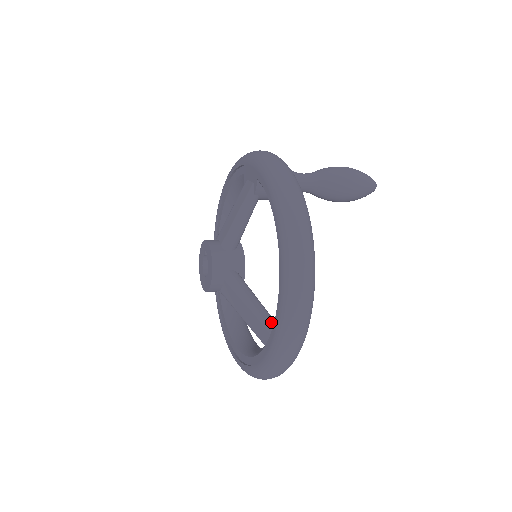
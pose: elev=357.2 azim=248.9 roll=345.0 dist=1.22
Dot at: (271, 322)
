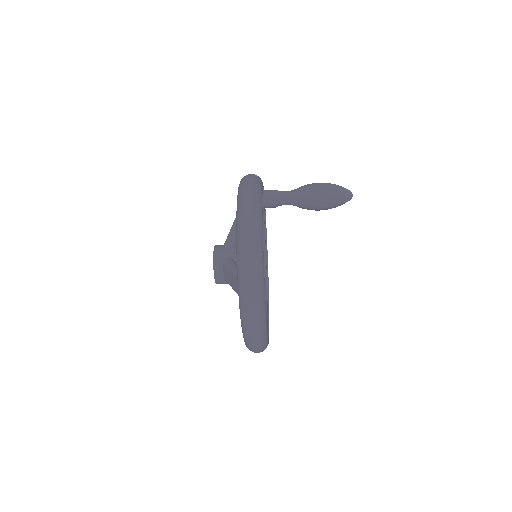
Dot at: occluded
